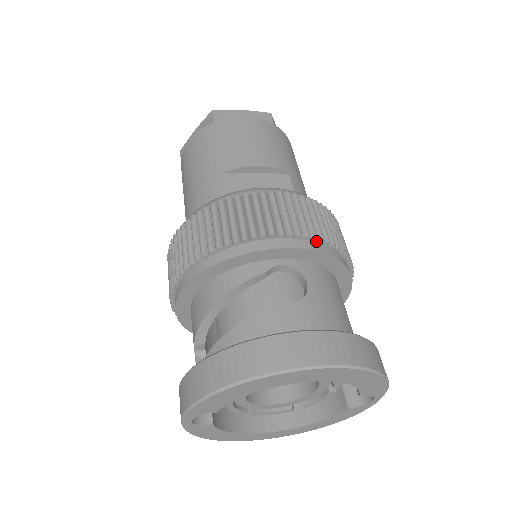
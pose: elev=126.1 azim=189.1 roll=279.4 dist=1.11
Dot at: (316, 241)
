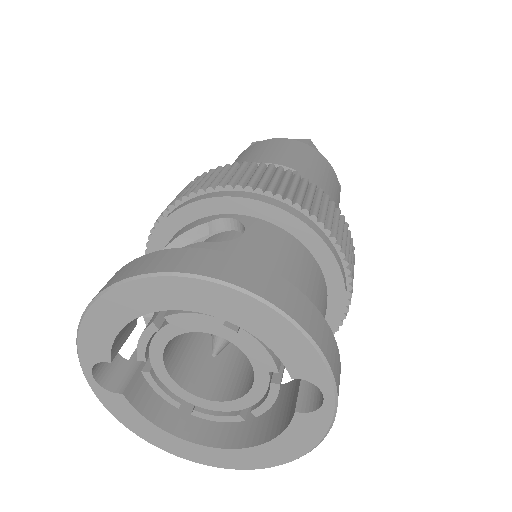
Dot at: (271, 196)
